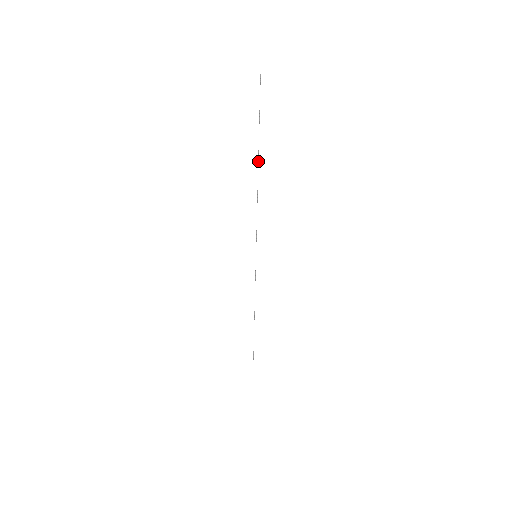
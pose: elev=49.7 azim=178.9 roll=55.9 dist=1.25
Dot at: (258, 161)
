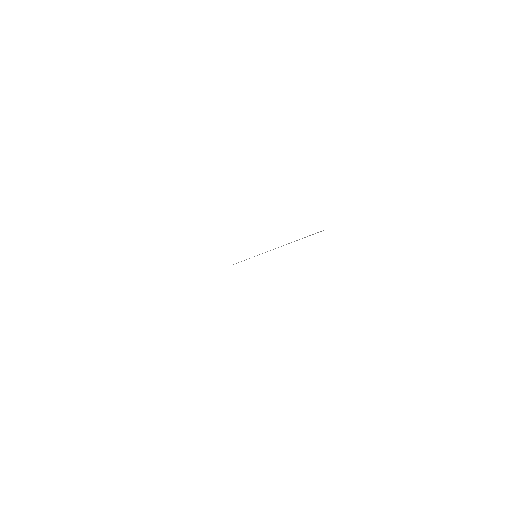
Dot at: (286, 244)
